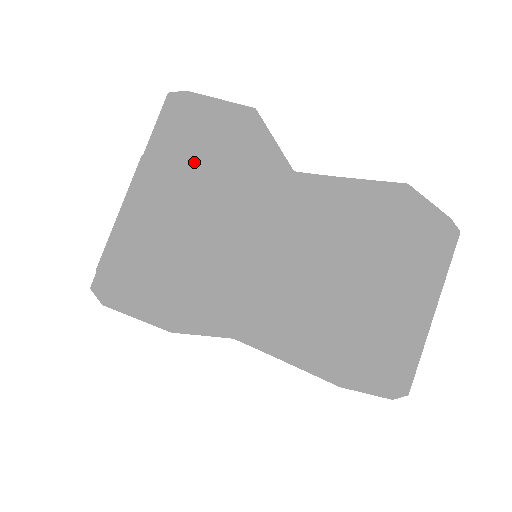
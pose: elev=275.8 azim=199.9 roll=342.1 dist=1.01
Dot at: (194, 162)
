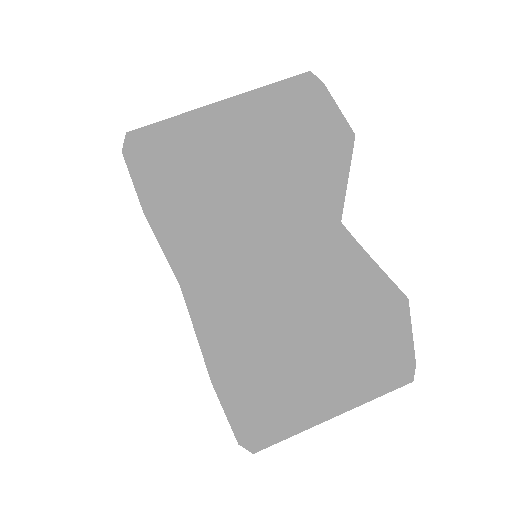
Dot at: (279, 125)
